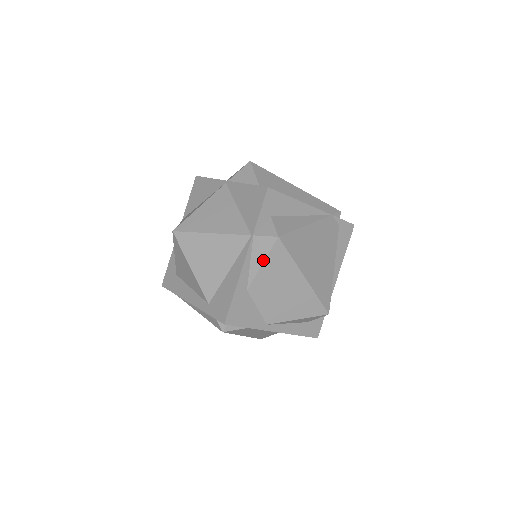
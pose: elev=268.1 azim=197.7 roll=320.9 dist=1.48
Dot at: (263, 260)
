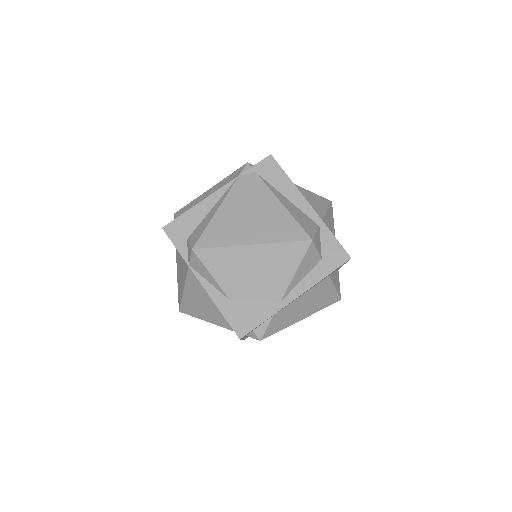
Dot at: (208, 272)
